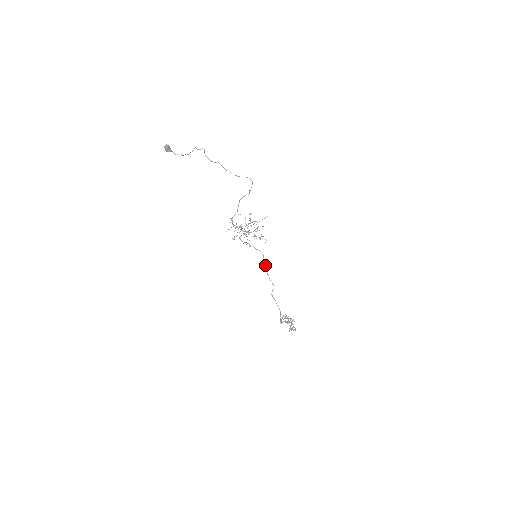
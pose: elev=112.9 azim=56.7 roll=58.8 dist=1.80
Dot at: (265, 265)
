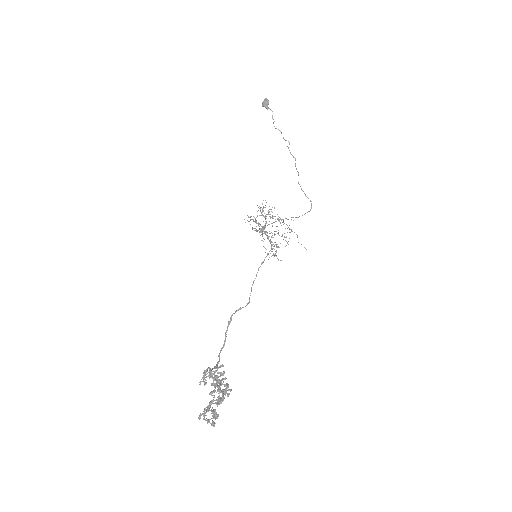
Dot at: (263, 261)
